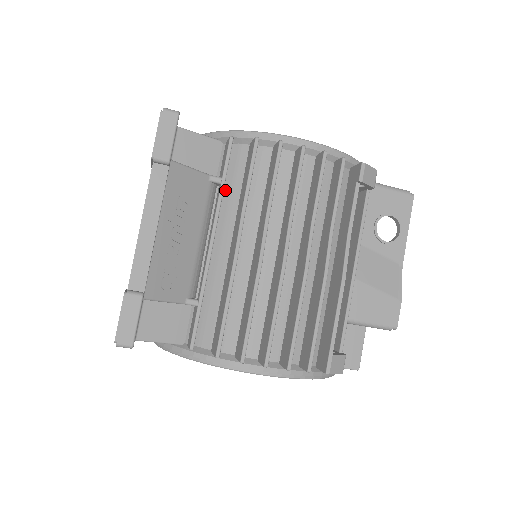
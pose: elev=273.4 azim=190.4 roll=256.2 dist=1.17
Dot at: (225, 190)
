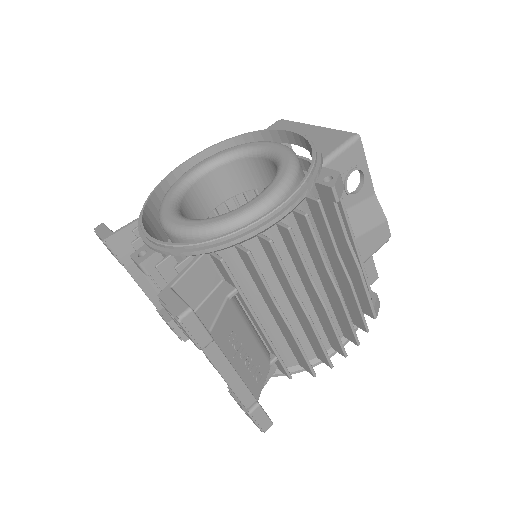
Dot at: occluded
